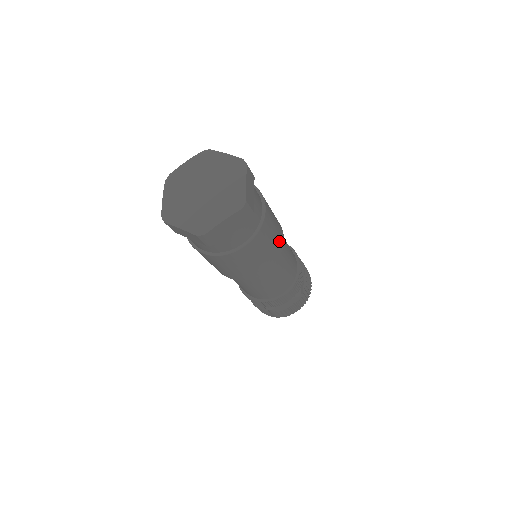
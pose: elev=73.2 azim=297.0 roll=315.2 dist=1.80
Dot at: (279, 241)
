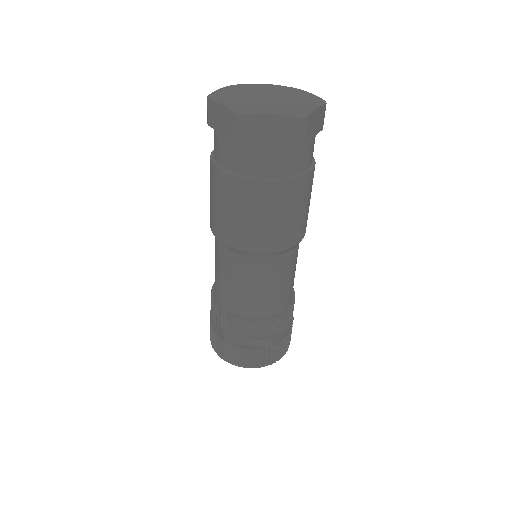
Dot at: (298, 230)
